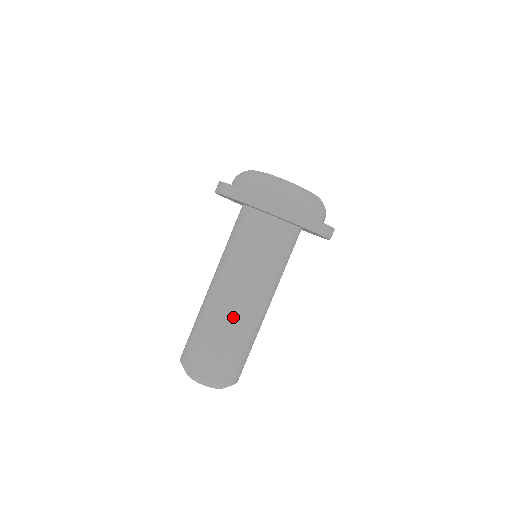
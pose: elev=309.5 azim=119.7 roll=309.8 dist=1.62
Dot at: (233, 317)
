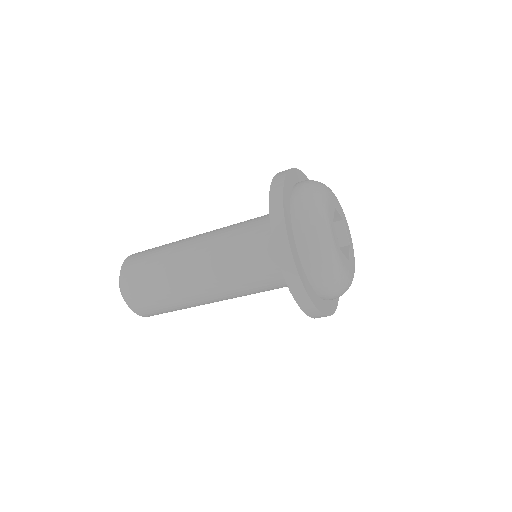
Dot at: (179, 271)
